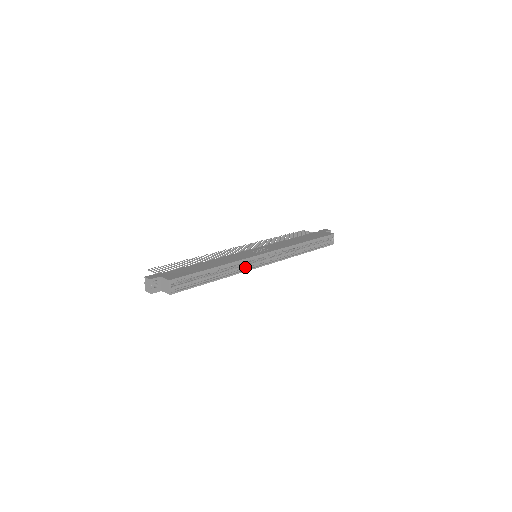
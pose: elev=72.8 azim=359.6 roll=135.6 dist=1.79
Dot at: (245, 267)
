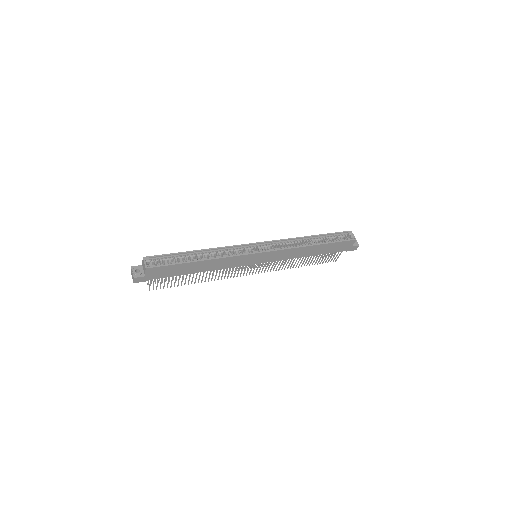
Dot at: (236, 255)
